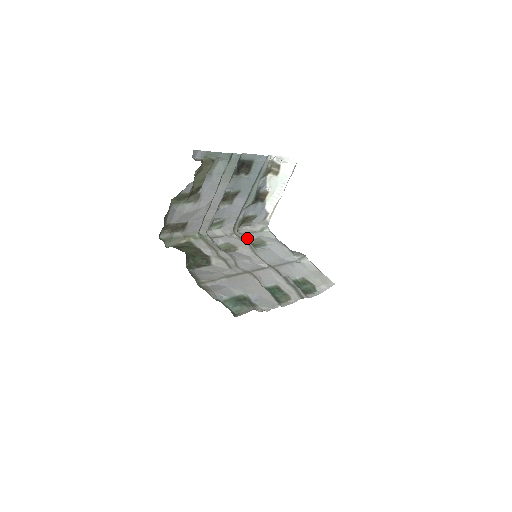
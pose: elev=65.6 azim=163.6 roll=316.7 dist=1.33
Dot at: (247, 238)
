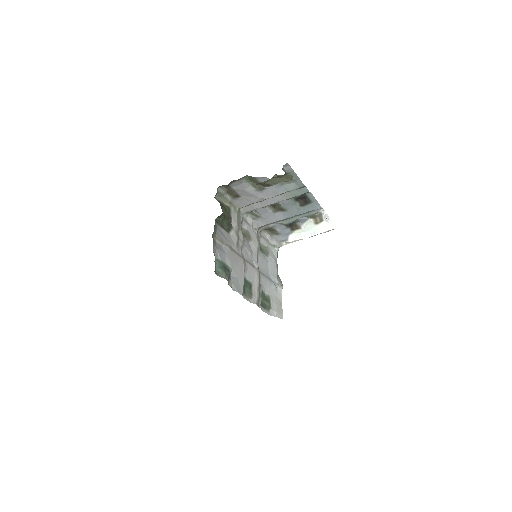
Dot at: (261, 241)
